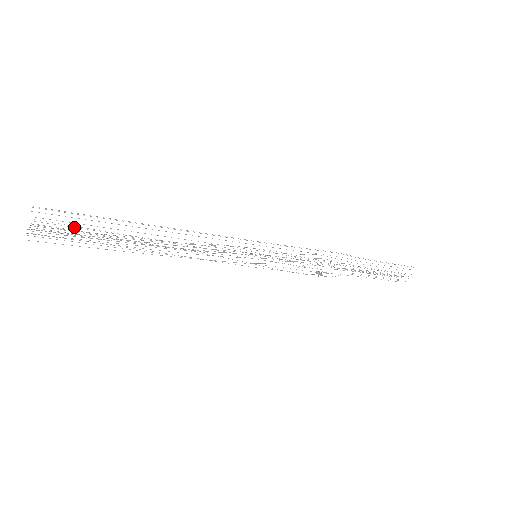
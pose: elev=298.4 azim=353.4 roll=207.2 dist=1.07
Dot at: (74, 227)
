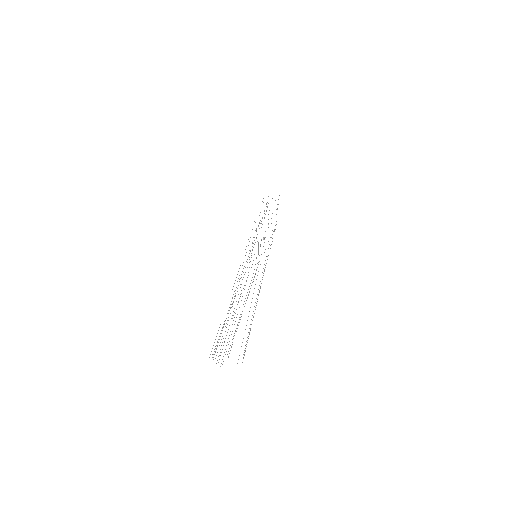
Dot at: occluded
